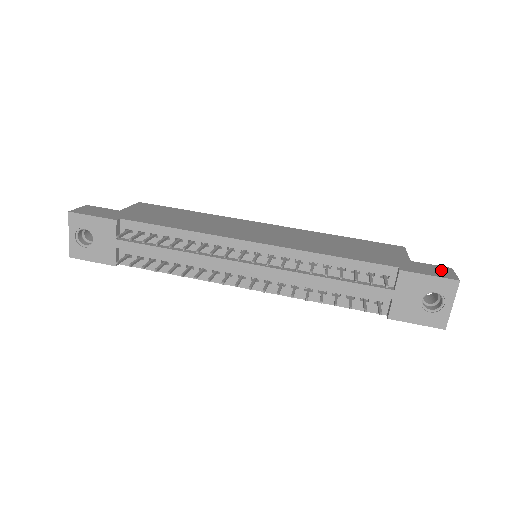
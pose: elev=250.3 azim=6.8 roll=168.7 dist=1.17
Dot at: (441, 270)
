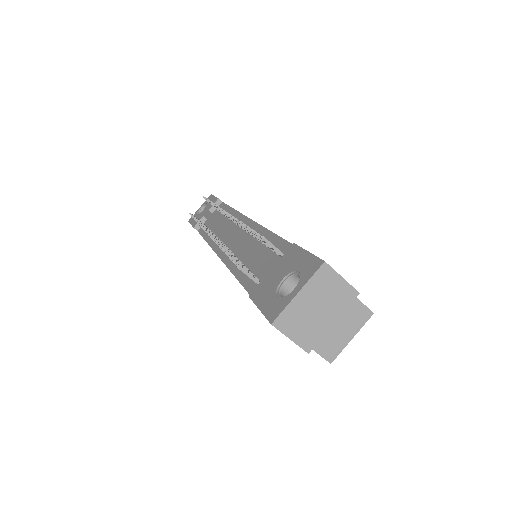
Dot at: occluded
